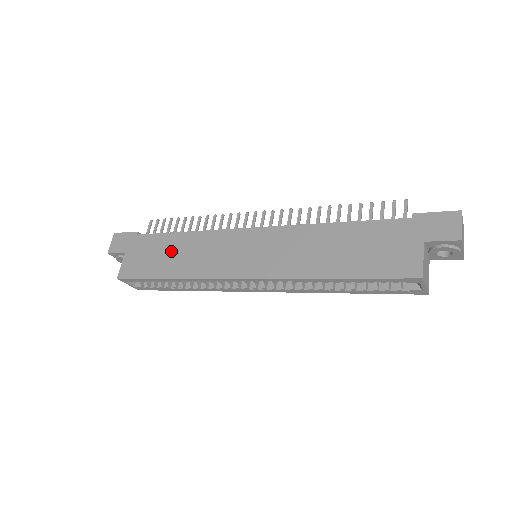
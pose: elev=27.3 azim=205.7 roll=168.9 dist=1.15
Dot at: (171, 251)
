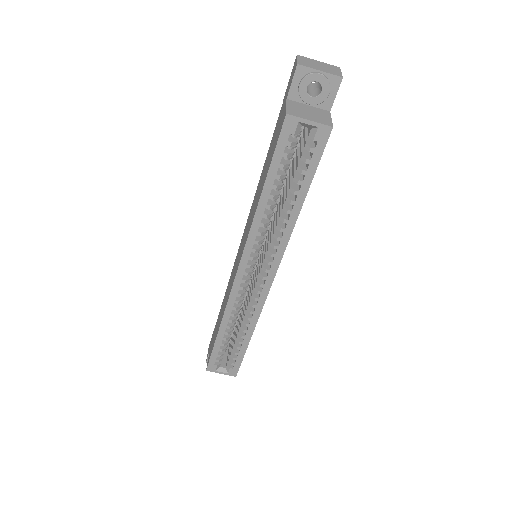
Dot at: (220, 314)
